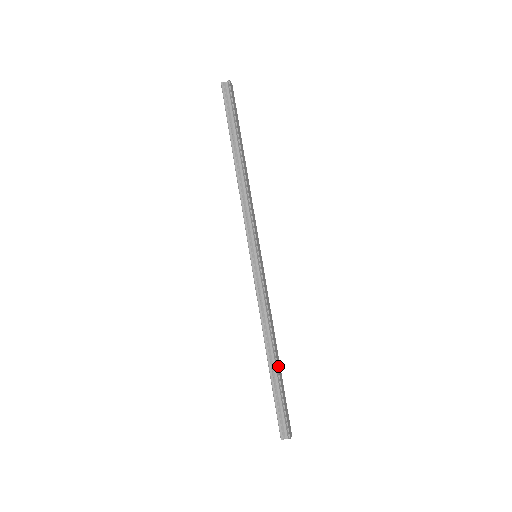
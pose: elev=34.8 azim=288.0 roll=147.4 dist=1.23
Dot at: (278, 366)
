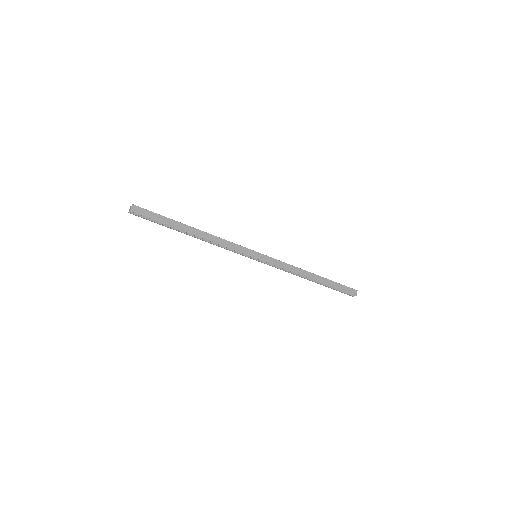
Dot at: (320, 281)
